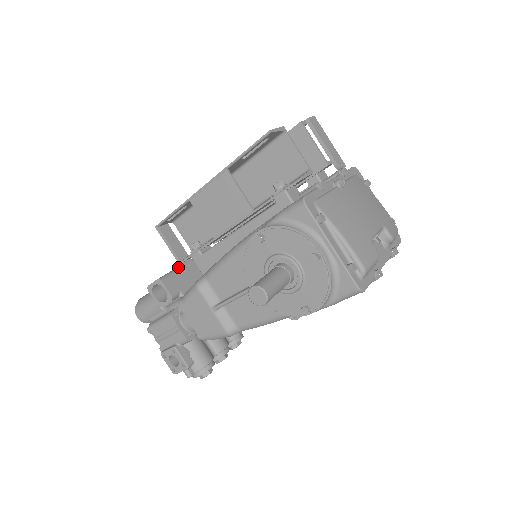
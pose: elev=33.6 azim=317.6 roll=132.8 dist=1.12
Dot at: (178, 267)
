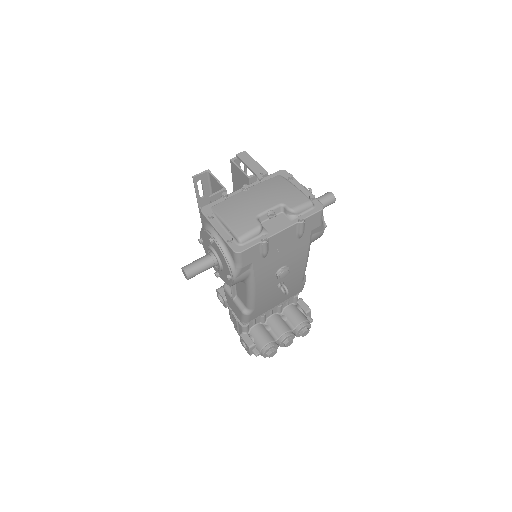
Dot at: occluded
